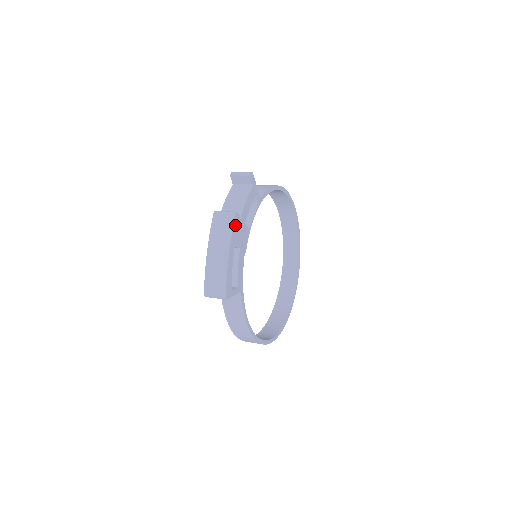
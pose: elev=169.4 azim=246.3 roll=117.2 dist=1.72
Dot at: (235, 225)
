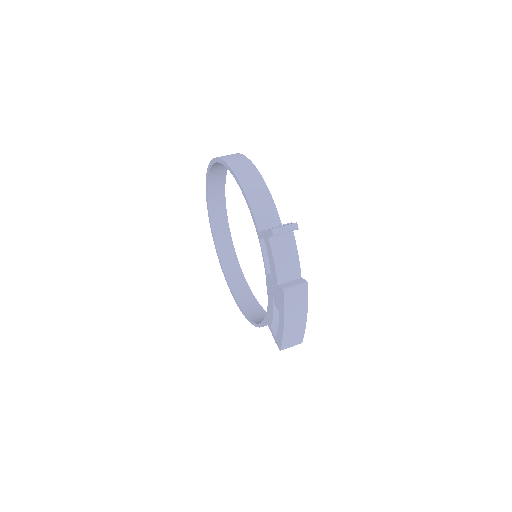
Dot at: occluded
